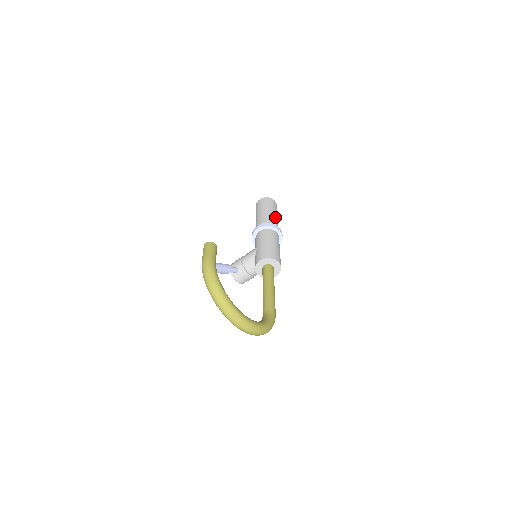
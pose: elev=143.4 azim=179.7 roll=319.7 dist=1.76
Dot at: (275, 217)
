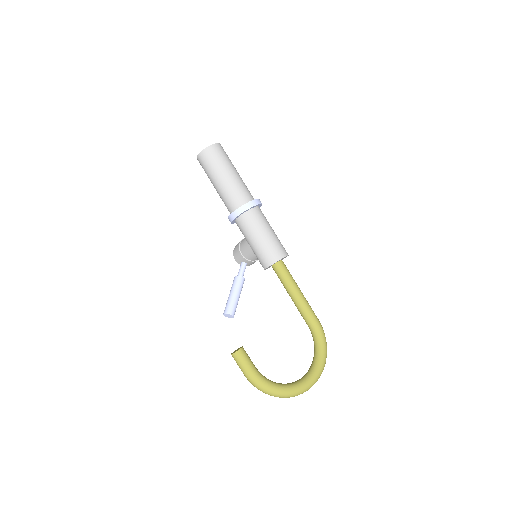
Dot at: (234, 180)
